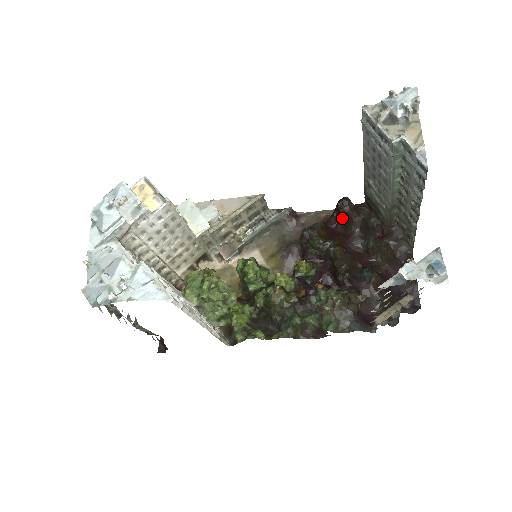
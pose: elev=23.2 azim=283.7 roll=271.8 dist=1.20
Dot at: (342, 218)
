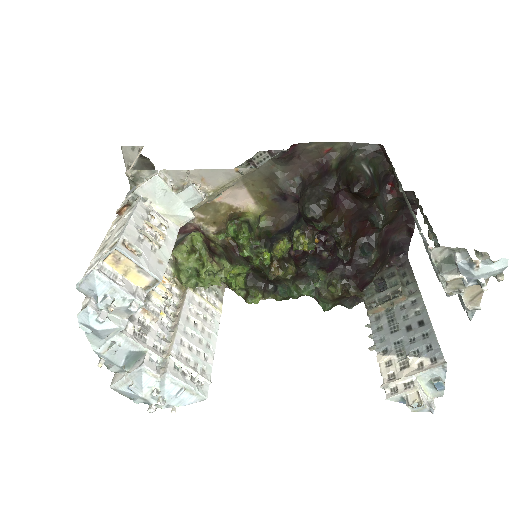
Dot at: occluded
